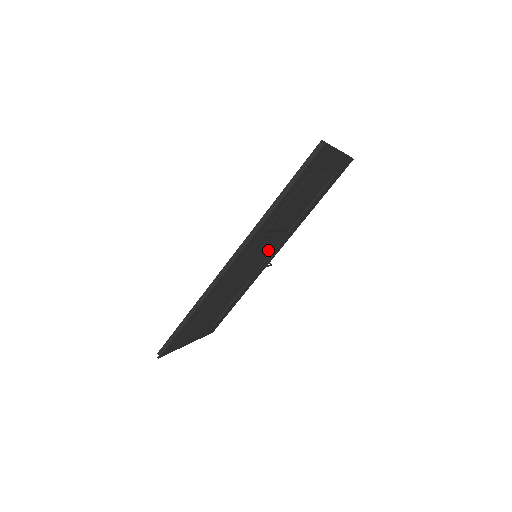
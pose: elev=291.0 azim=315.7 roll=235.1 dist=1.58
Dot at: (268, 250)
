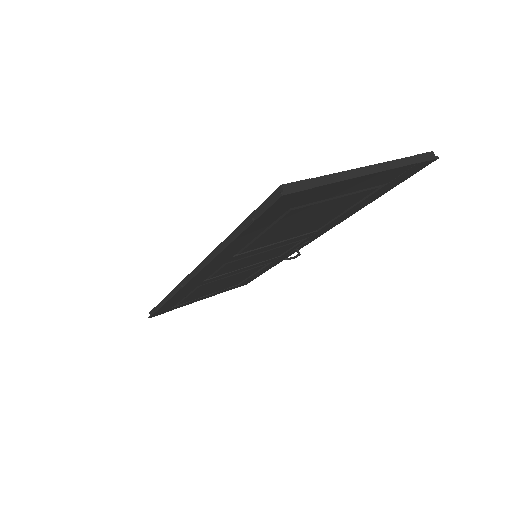
Dot at: (280, 248)
